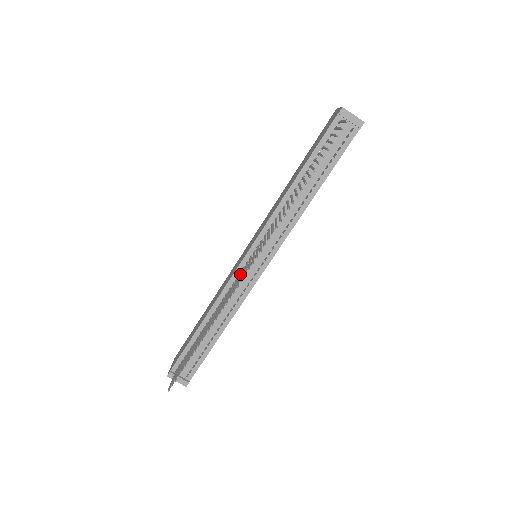
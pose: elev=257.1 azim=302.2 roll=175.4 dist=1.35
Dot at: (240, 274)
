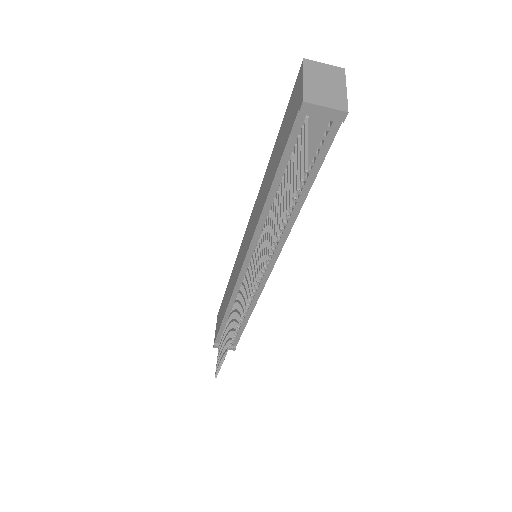
Dot at: occluded
